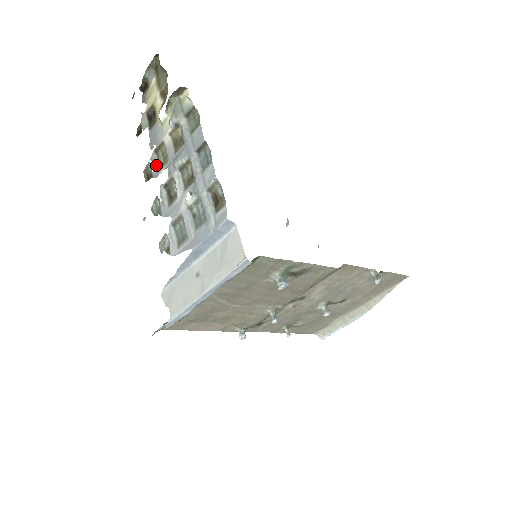
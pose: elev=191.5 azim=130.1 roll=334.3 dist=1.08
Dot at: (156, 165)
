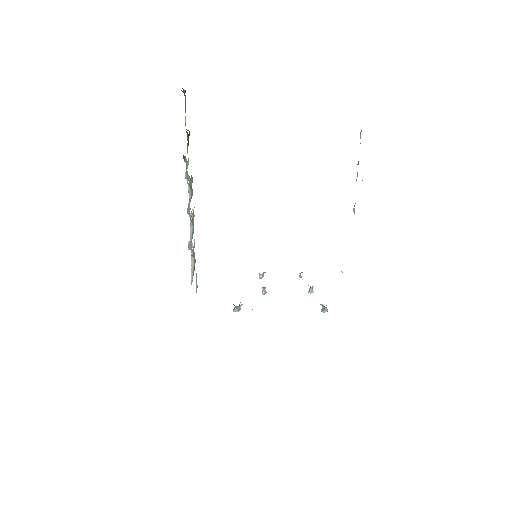
Dot at: occluded
